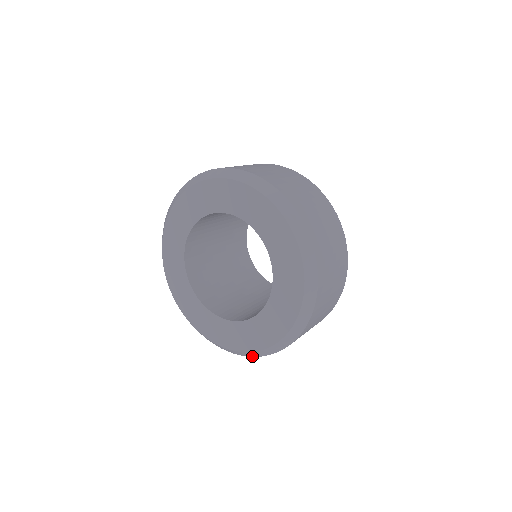
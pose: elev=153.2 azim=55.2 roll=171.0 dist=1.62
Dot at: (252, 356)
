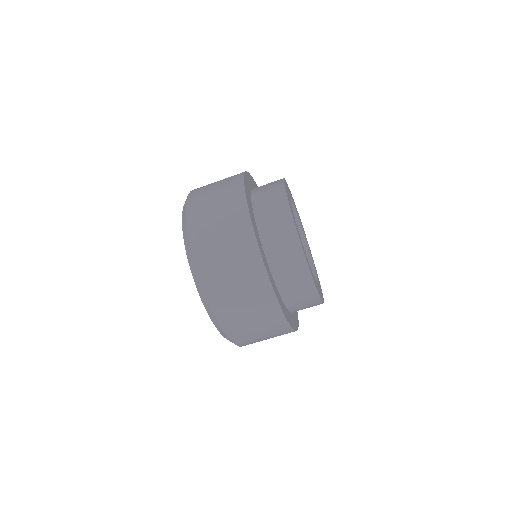
Dot at: occluded
